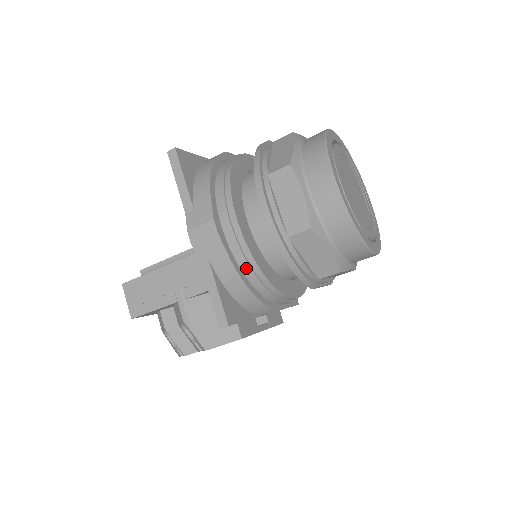
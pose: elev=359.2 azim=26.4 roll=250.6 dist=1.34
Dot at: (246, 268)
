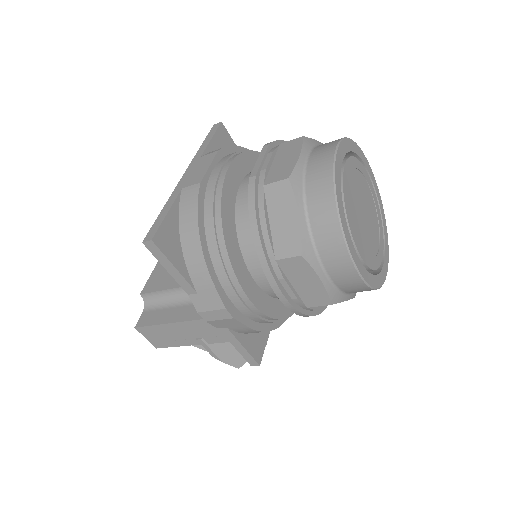
Dot at: (265, 322)
